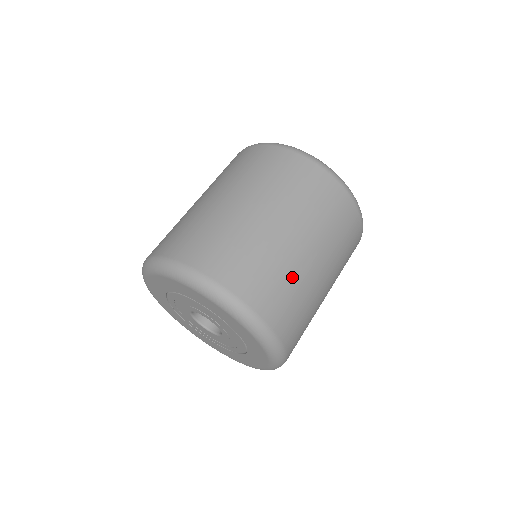
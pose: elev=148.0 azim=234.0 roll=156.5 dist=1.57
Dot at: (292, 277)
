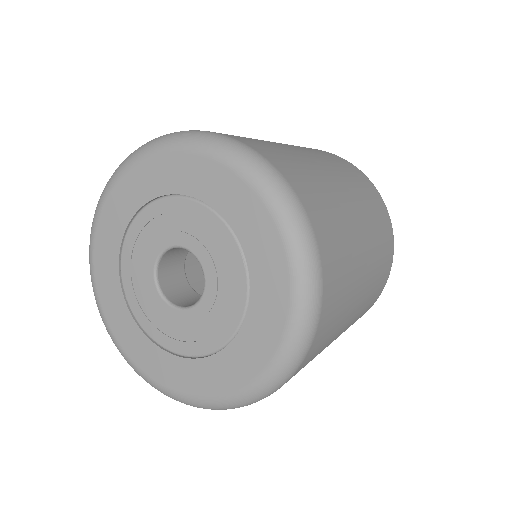
Dot at: (335, 202)
